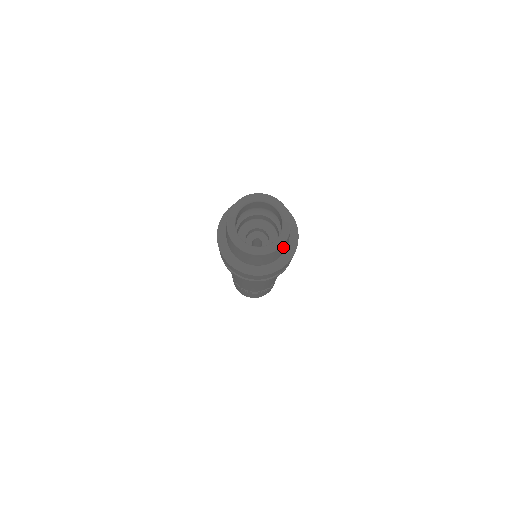
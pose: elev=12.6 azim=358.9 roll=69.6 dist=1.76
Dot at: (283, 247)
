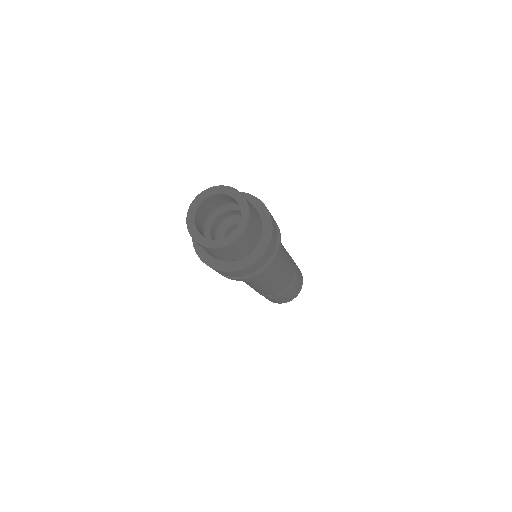
Dot at: (228, 251)
